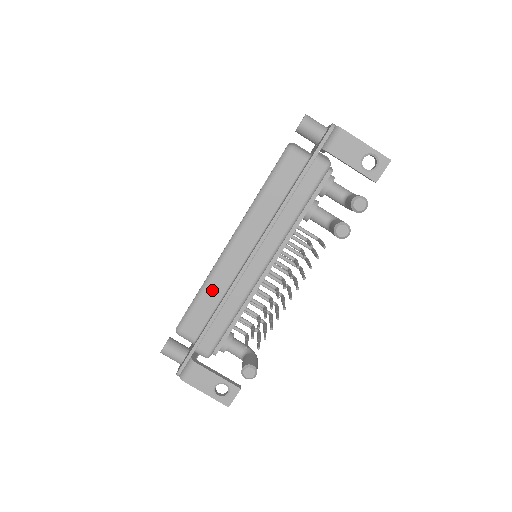
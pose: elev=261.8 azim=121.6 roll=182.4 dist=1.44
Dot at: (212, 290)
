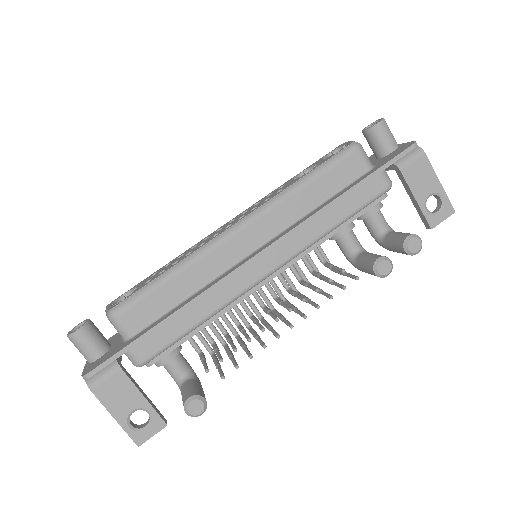
Dot at: (187, 276)
